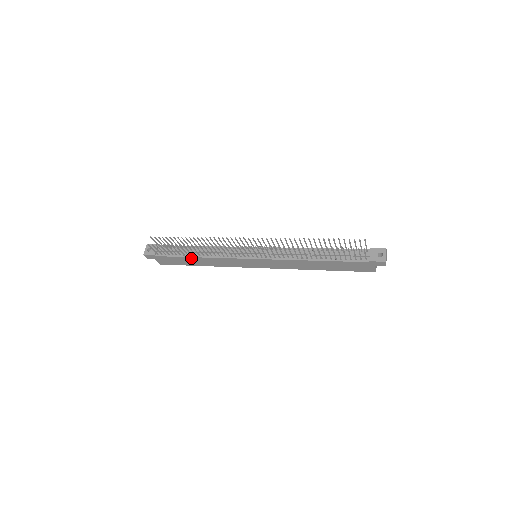
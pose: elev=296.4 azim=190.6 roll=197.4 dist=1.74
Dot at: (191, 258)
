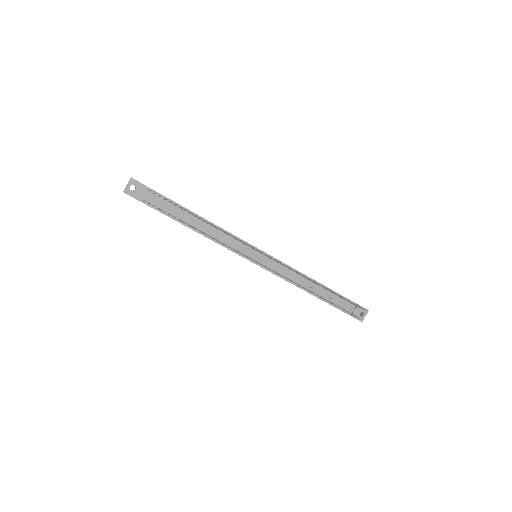
Dot at: (185, 225)
